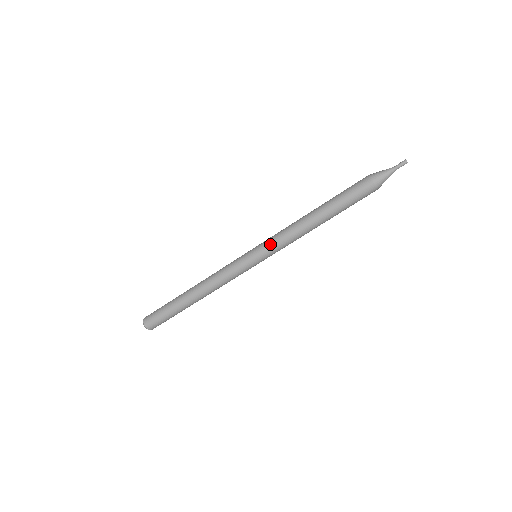
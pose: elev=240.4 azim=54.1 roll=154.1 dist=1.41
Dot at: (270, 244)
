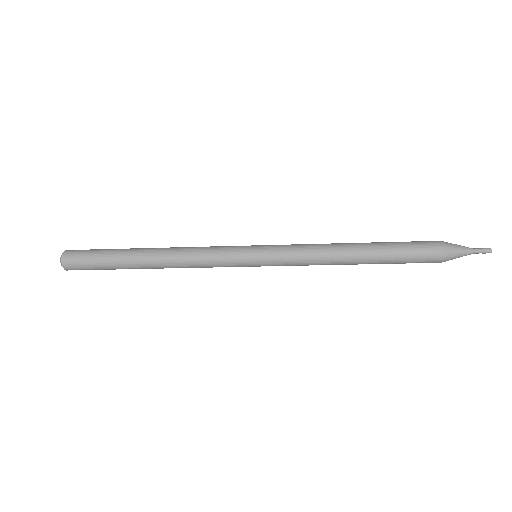
Dot at: (284, 265)
